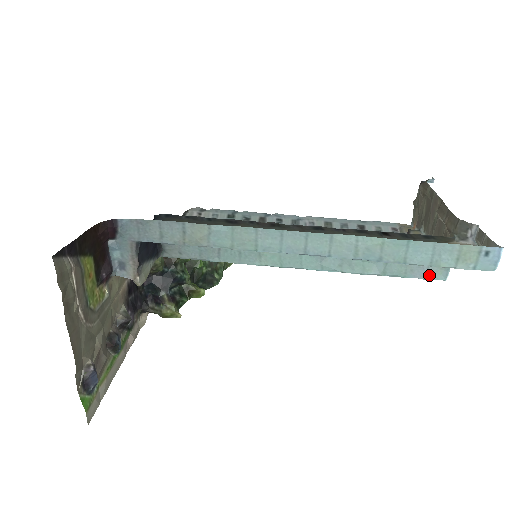
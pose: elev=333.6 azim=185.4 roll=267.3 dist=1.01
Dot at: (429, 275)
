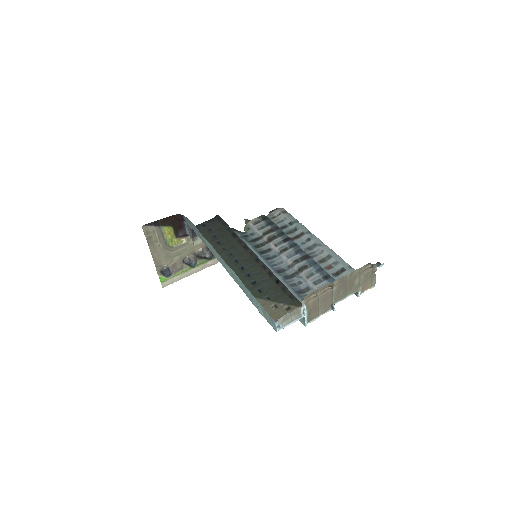
Dot at: occluded
